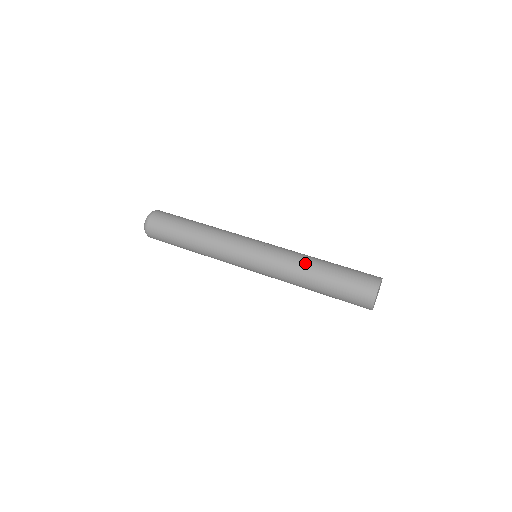
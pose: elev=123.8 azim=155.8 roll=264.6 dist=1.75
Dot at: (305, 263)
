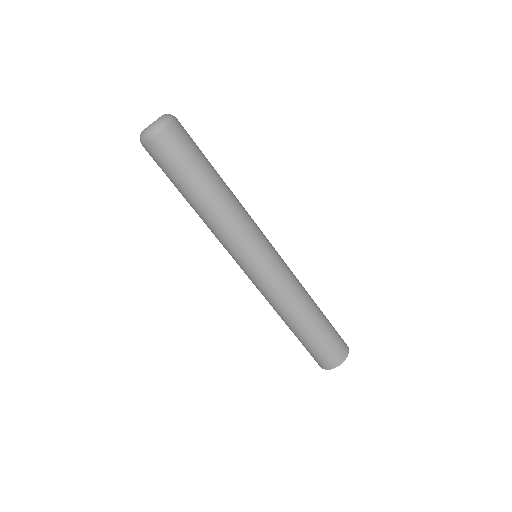
Dot at: (306, 299)
